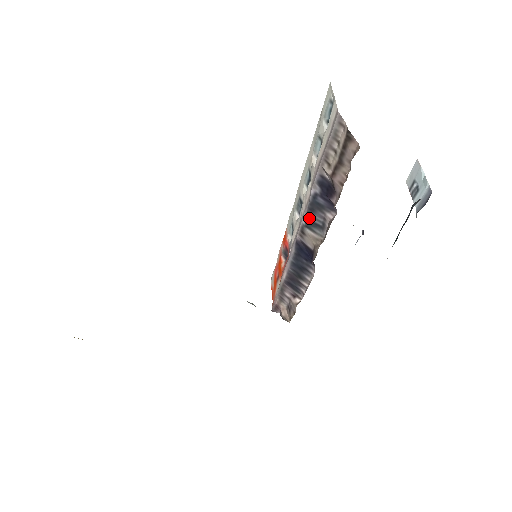
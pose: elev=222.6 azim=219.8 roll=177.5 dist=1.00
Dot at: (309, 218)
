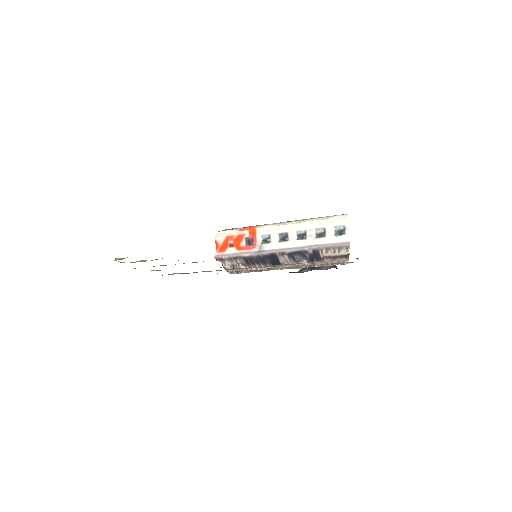
Dot at: (293, 254)
